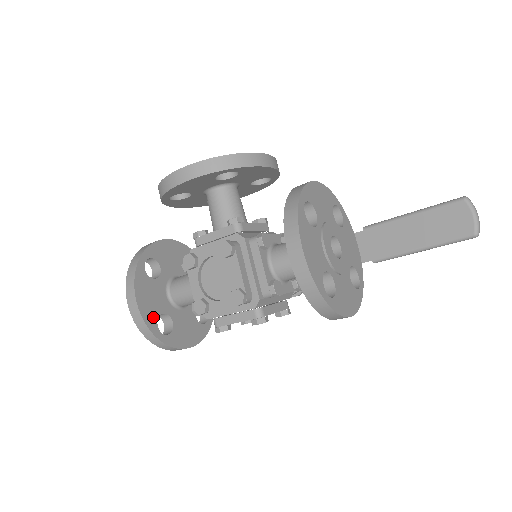
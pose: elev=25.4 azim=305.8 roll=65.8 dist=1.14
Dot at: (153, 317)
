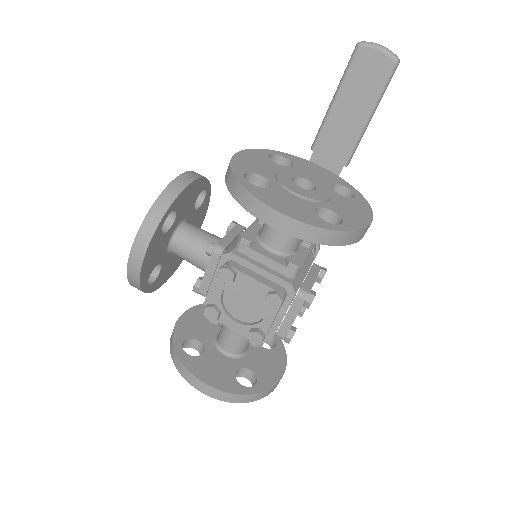
Dot at: (232, 382)
